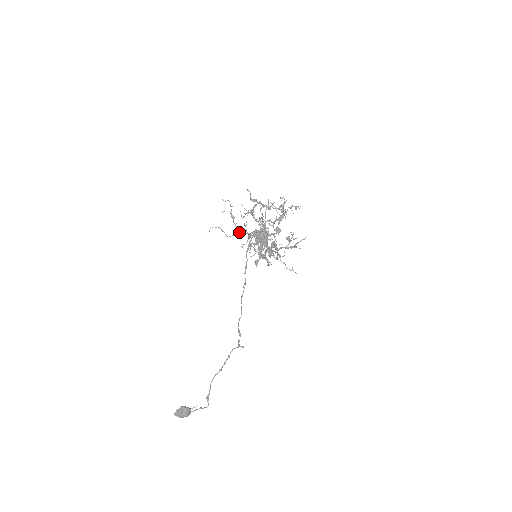
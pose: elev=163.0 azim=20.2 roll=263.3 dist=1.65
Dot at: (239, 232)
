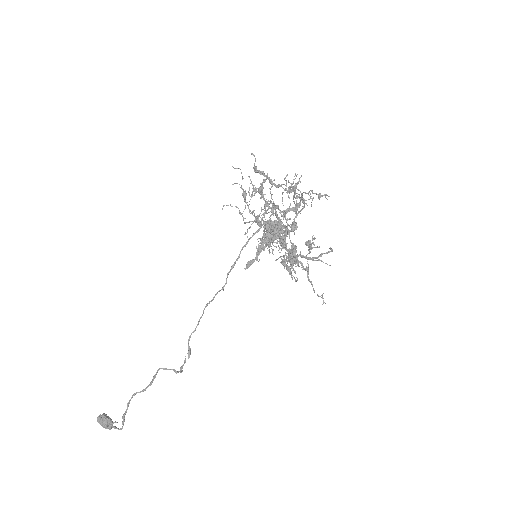
Dot at: (256, 219)
